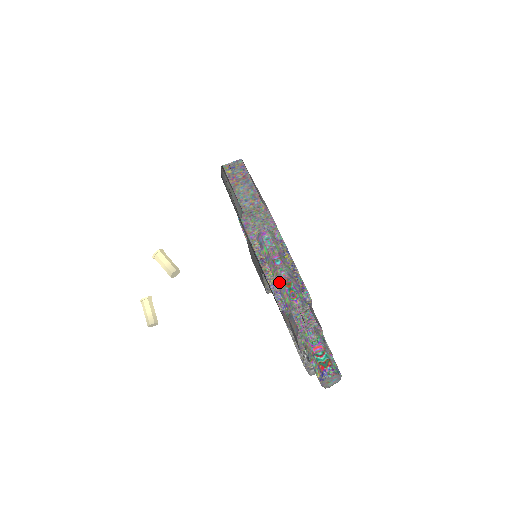
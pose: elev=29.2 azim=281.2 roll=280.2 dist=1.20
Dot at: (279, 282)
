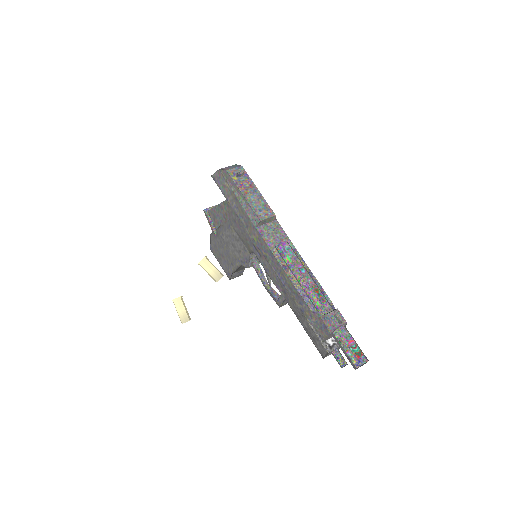
Dot at: (307, 288)
